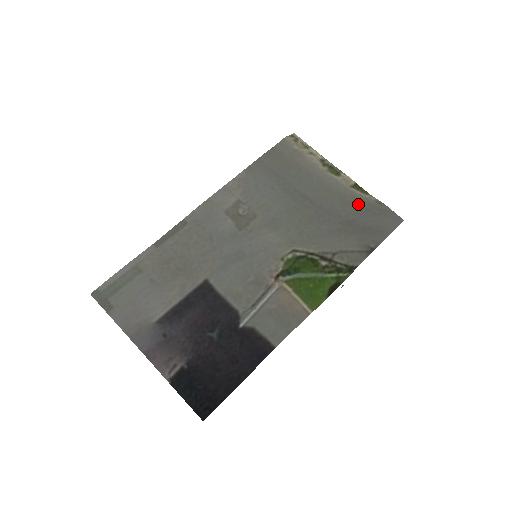
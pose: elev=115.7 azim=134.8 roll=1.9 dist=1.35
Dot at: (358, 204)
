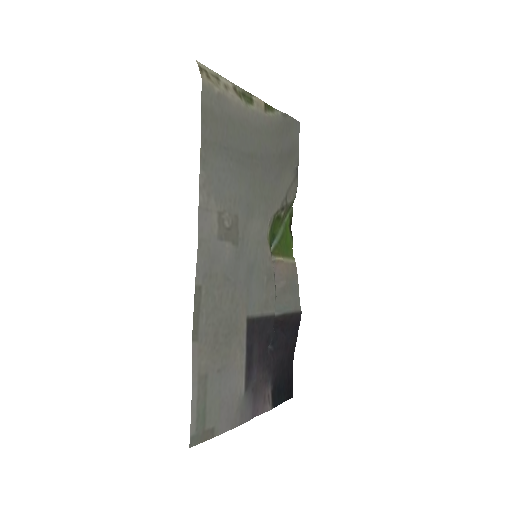
Dot at: (277, 129)
